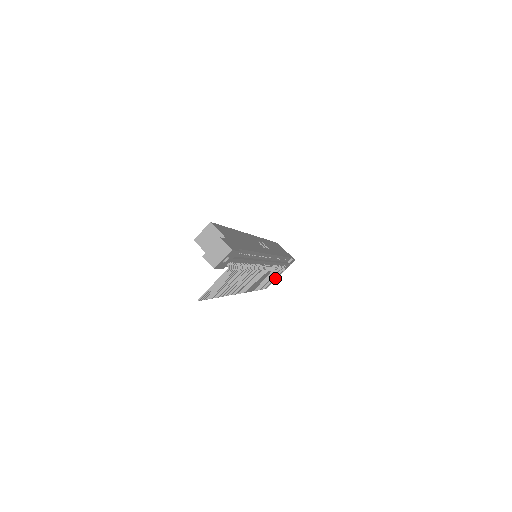
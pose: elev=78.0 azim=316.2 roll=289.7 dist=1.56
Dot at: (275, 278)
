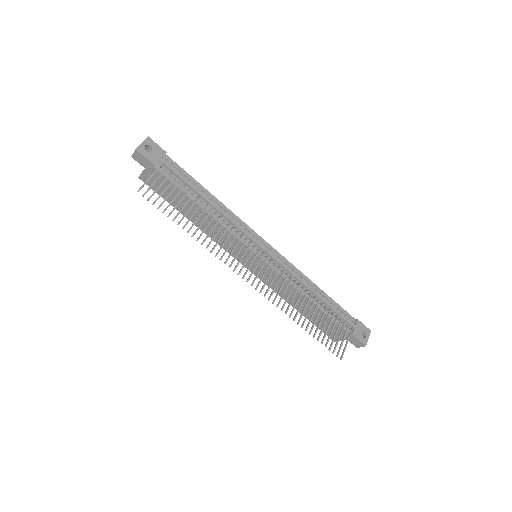
Dot at: (340, 336)
